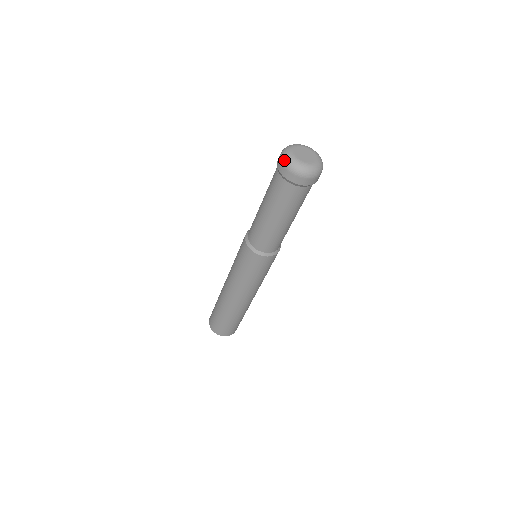
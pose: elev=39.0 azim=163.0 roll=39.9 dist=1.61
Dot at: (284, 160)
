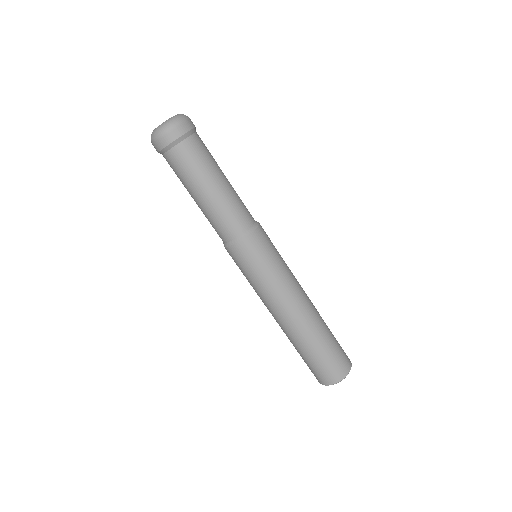
Dot at: (153, 138)
